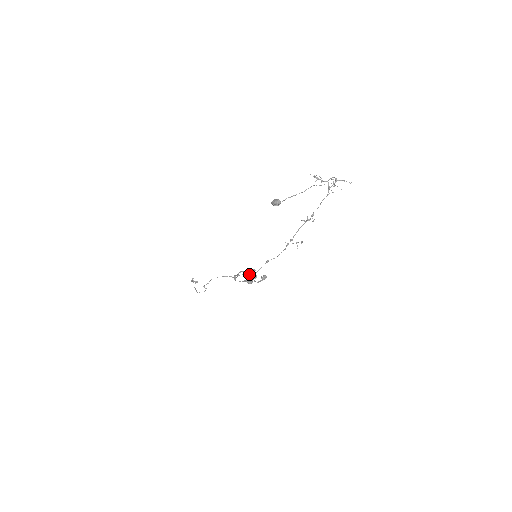
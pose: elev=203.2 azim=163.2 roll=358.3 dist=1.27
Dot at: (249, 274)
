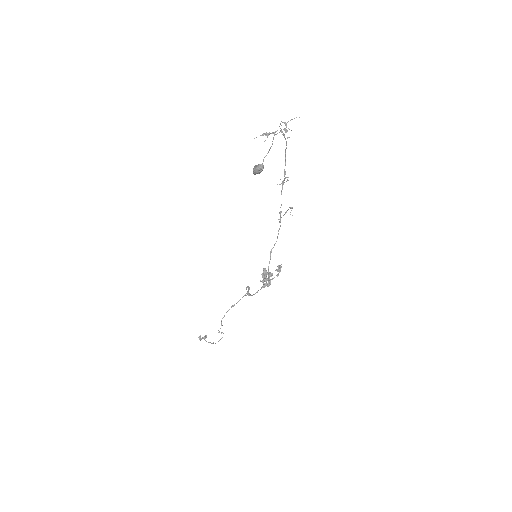
Dot at: (263, 276)
